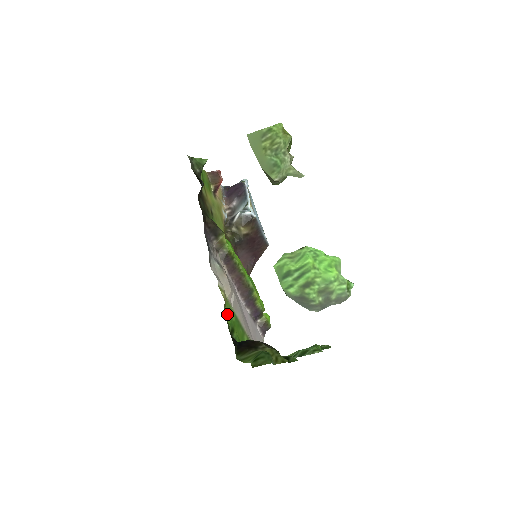
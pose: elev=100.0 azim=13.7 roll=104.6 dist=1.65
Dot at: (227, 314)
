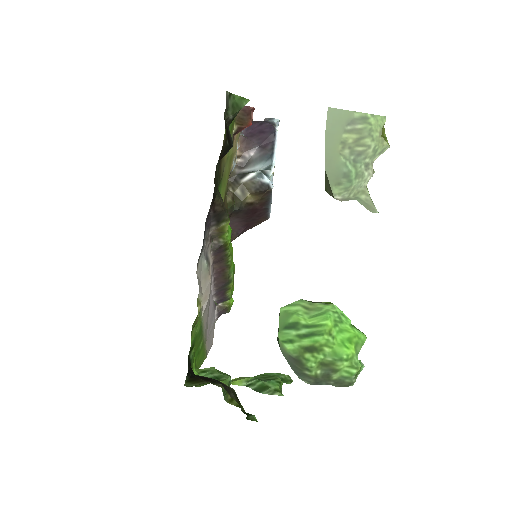
Dot at: (193, 328)
